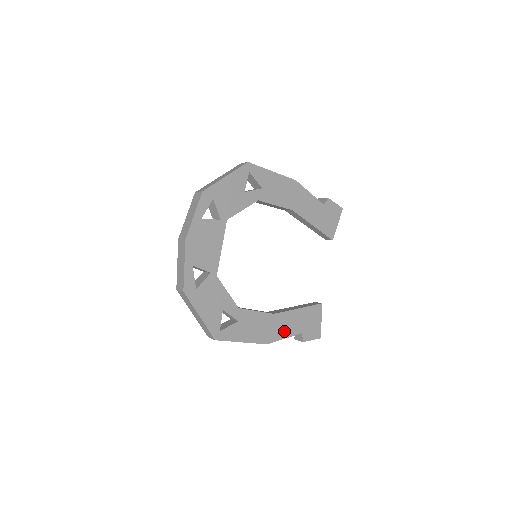
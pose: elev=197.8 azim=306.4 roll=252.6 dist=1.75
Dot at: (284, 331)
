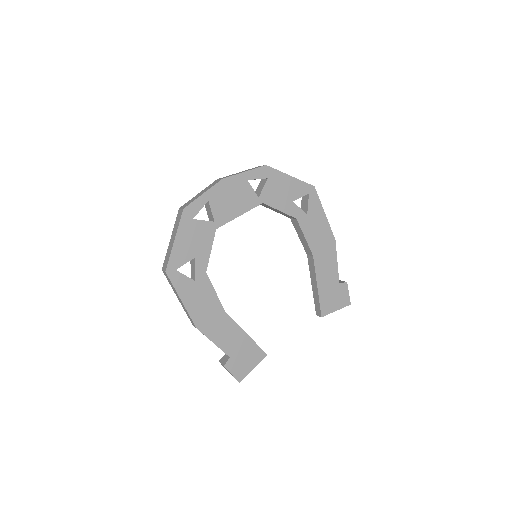
Dot at: (219, 336)
